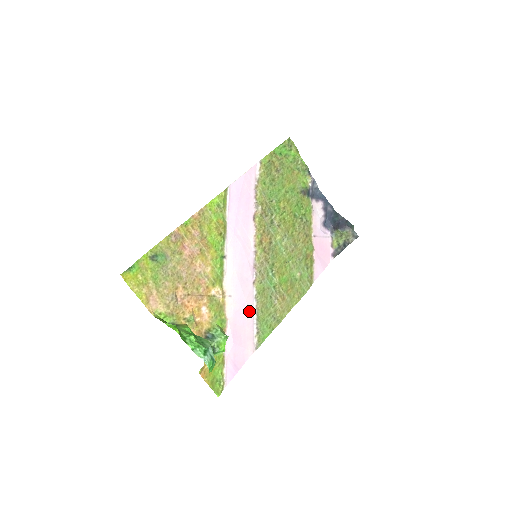
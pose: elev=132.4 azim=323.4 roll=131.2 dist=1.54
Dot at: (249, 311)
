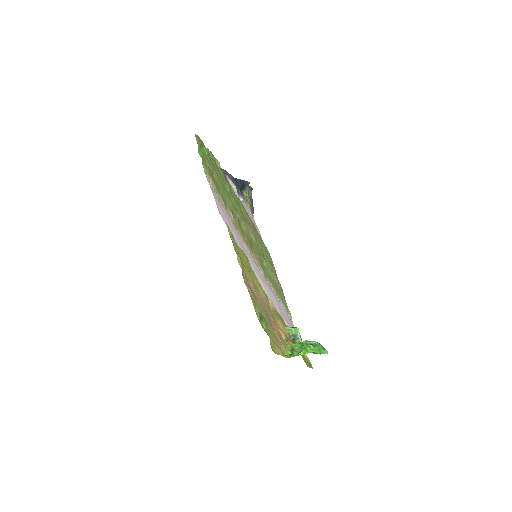
Dot at: (277, 299)
